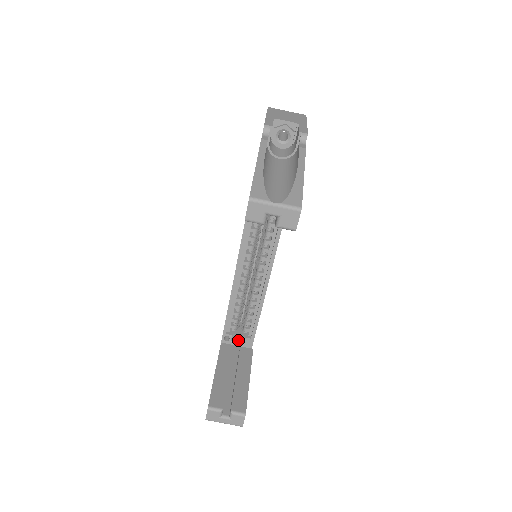
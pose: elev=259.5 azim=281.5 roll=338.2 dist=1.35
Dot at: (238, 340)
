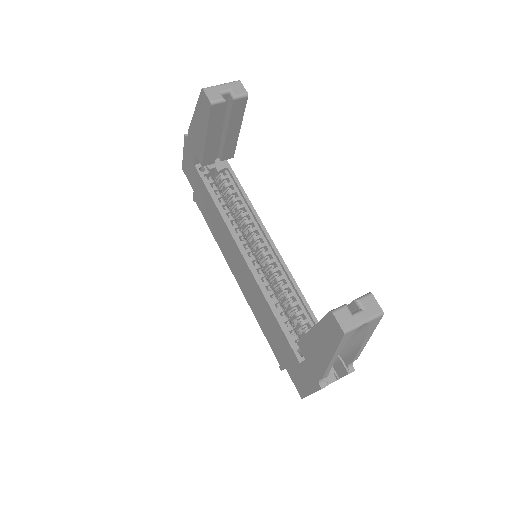
Dot at: occluded
